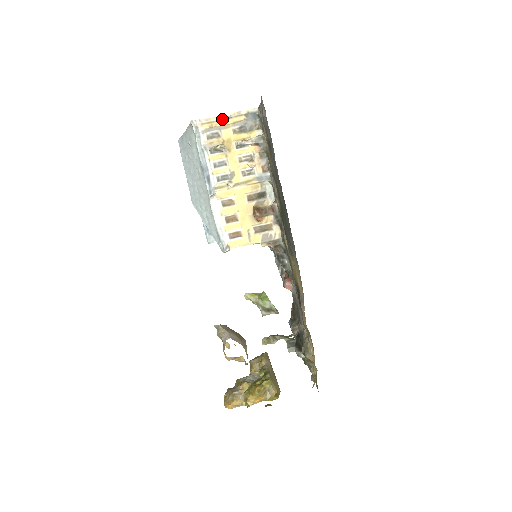
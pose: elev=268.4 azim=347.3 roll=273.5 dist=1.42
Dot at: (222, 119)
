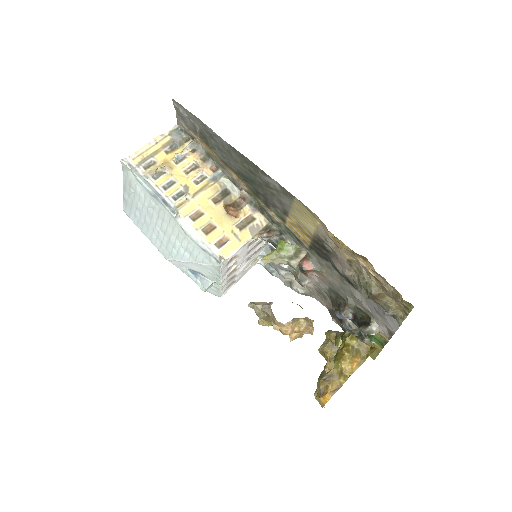
Dot at: (150, 147)
